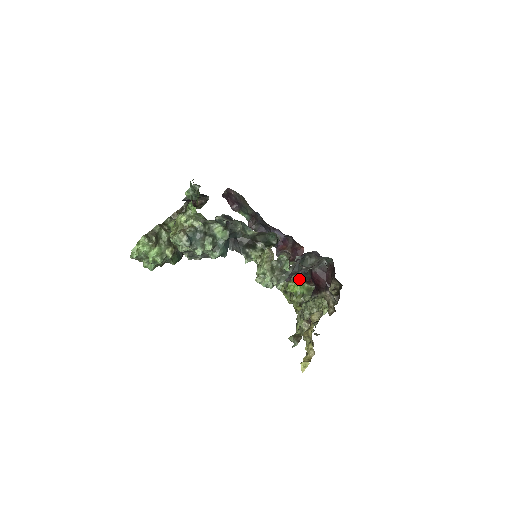
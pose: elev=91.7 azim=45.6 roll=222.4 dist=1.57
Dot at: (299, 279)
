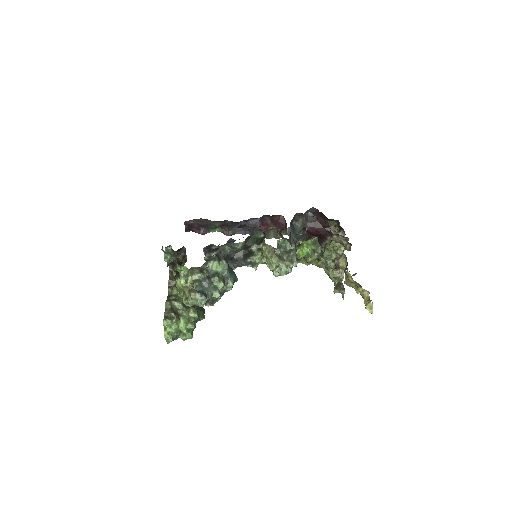
Dot at: (301, 242)
